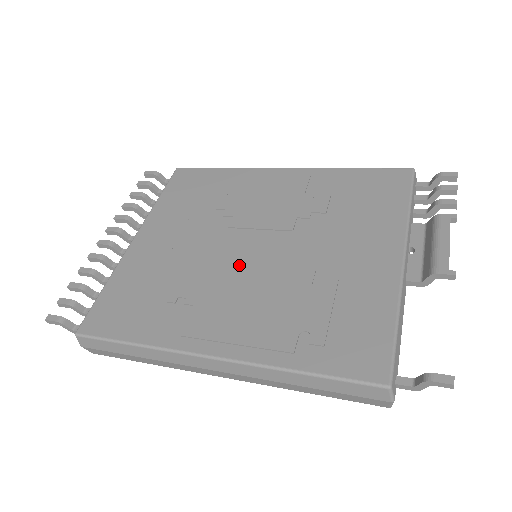
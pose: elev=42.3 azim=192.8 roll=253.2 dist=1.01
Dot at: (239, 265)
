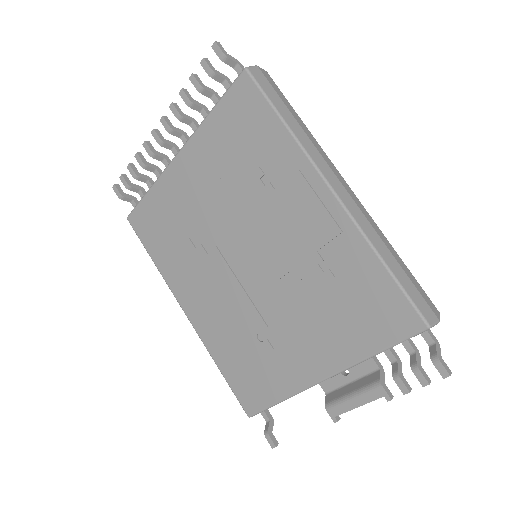
Dot at: (228, 270)
